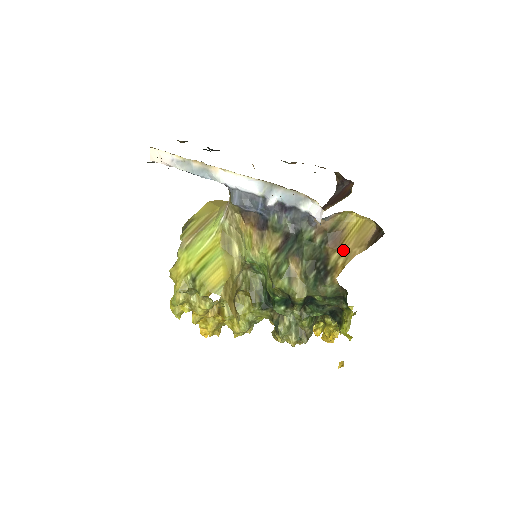
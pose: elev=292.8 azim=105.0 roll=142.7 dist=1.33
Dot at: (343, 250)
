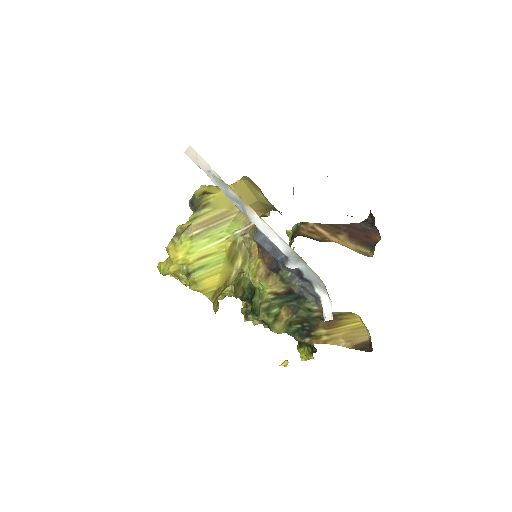
Dot at: (332, 333)
